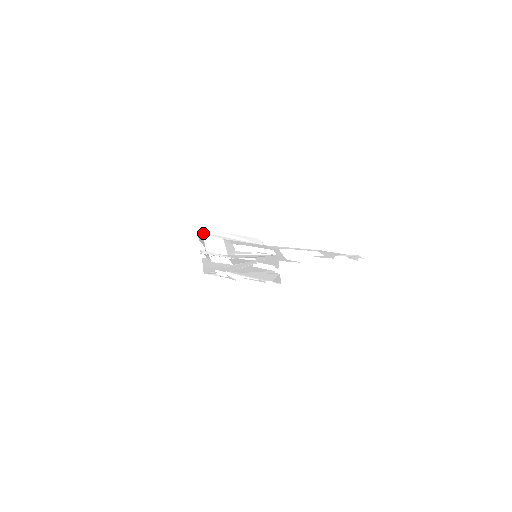
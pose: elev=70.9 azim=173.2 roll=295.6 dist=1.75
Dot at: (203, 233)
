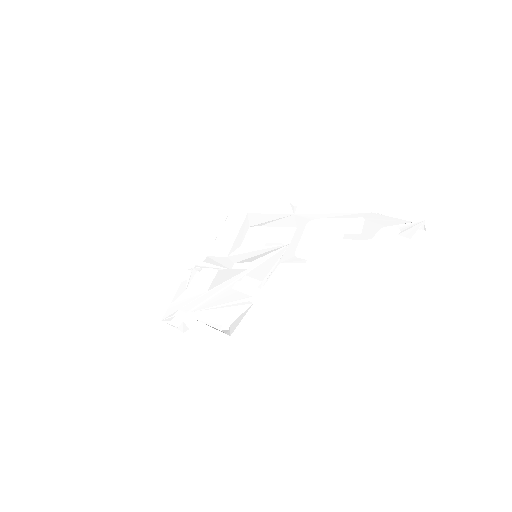
Dot at: (228, 207)
